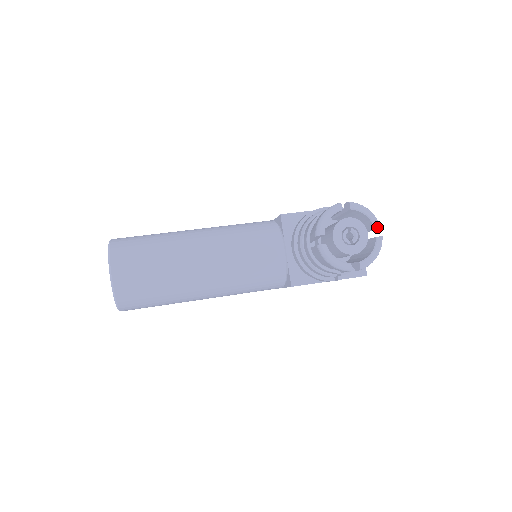
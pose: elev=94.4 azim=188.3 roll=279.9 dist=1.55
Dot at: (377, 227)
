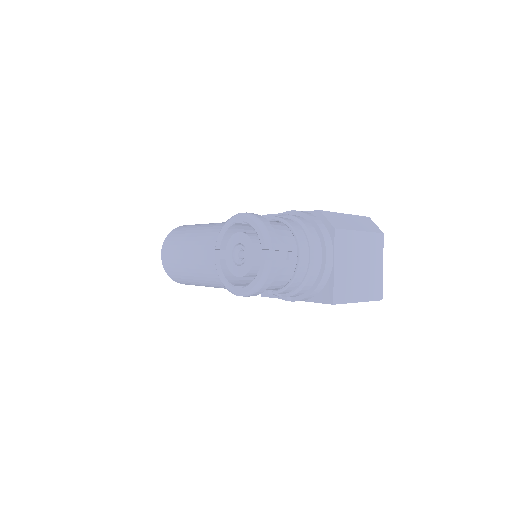
Dot at: (263, 248)
